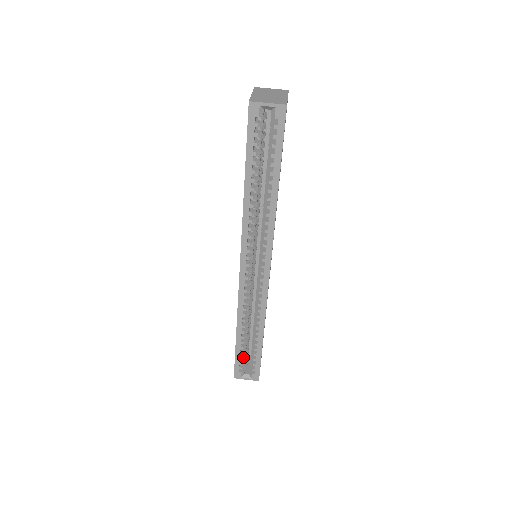
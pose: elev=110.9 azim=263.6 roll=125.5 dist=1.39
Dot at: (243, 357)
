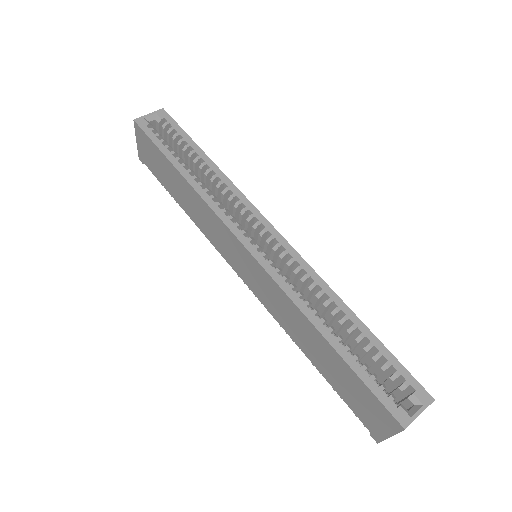
Dot at: (373, 375)
